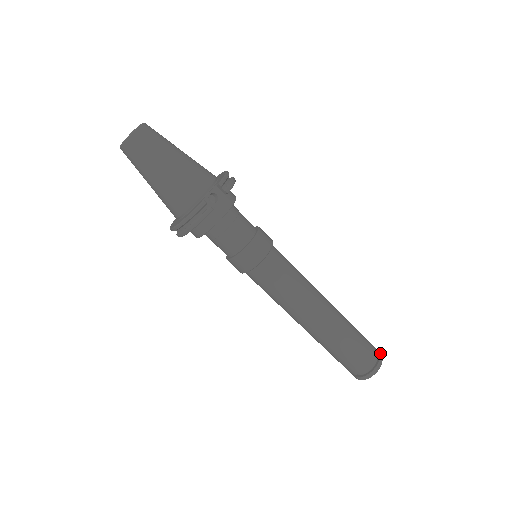
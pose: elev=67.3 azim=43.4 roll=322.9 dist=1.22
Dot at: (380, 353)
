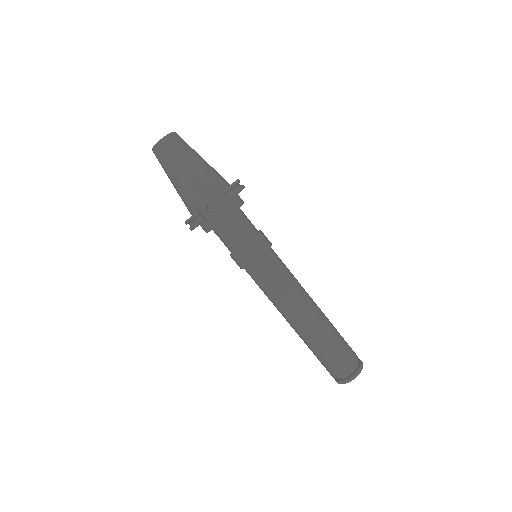
Dot at: (360, 368)
